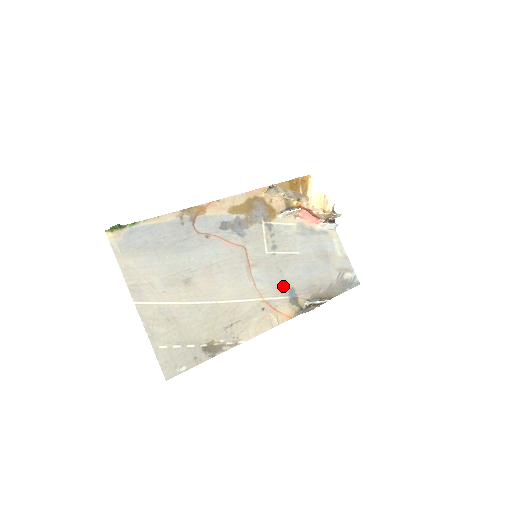
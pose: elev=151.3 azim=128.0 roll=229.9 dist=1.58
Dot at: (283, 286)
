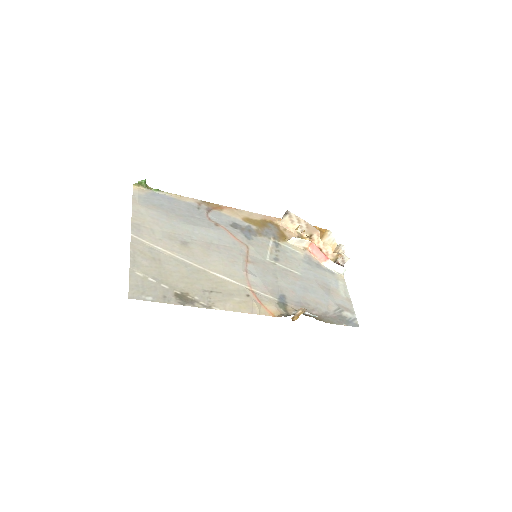
Dot at: (275, 289)
